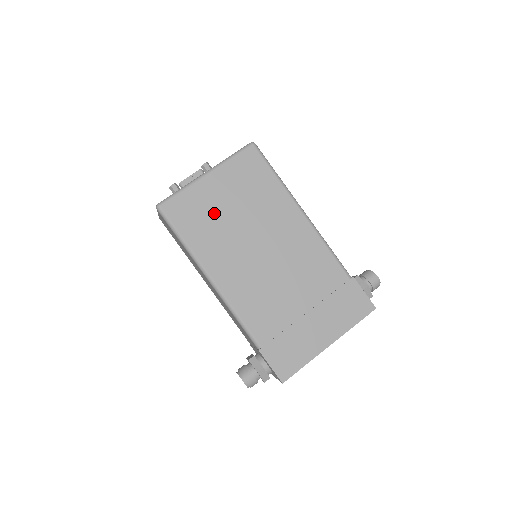
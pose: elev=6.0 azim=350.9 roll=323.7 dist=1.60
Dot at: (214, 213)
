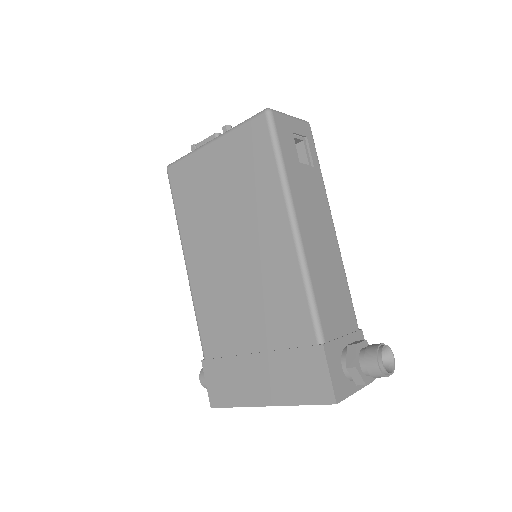
Dot at: (205, 192)
